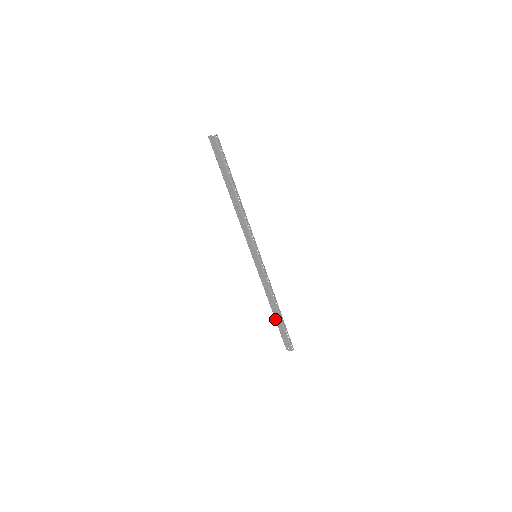
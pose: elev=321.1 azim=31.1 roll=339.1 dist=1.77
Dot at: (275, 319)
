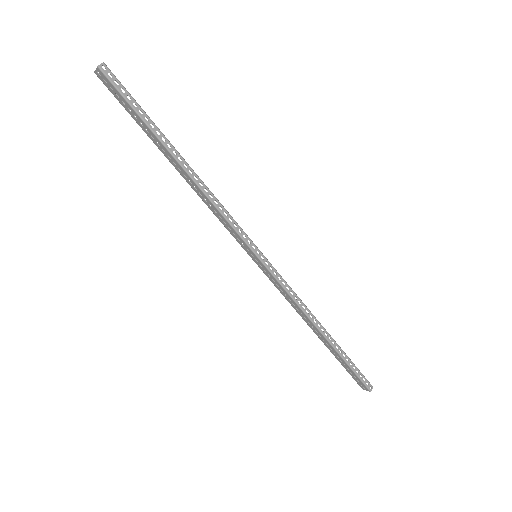
Dot at: occluded
